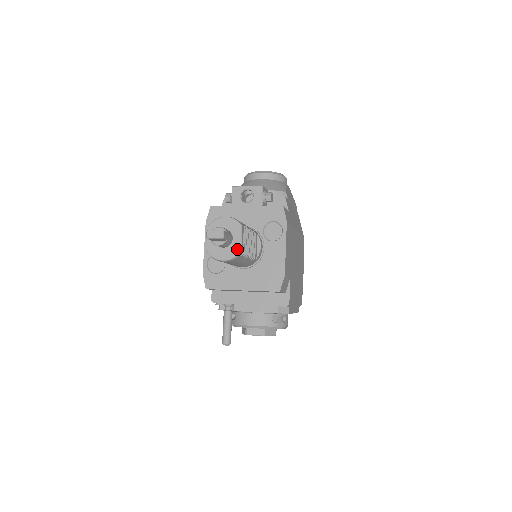
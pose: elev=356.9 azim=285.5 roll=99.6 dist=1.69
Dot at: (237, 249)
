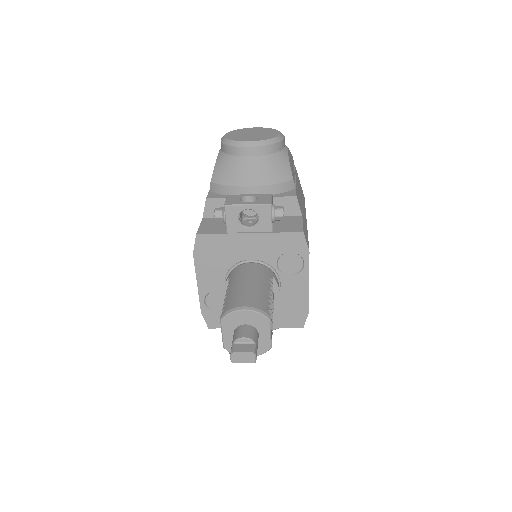
Dot at: (266, 346)
